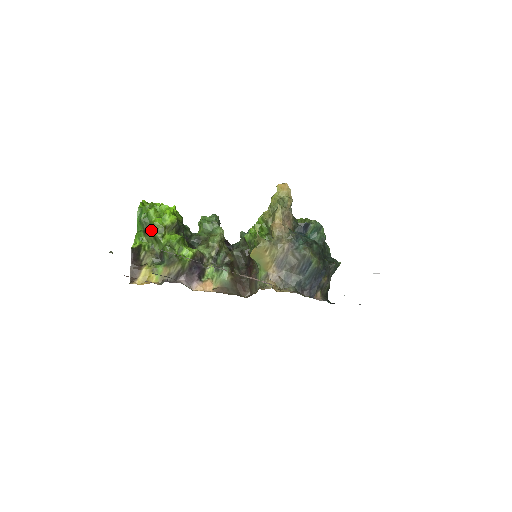
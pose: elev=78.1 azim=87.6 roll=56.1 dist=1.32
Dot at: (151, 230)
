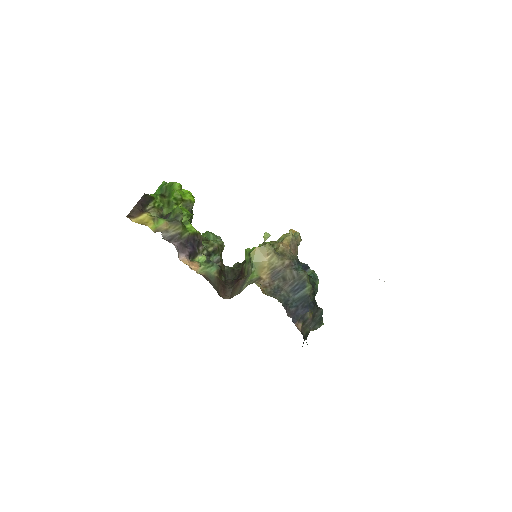
Dot at: (168, 197)
